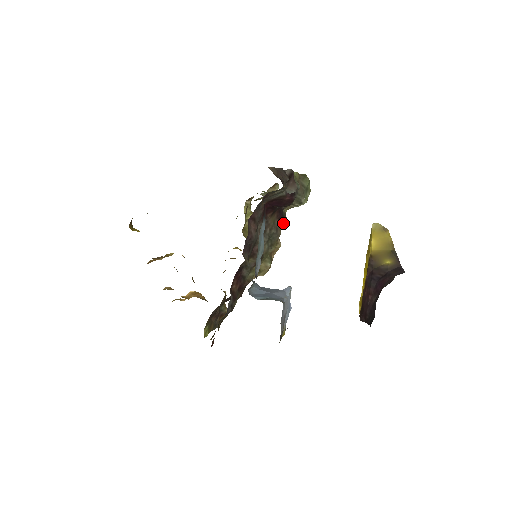
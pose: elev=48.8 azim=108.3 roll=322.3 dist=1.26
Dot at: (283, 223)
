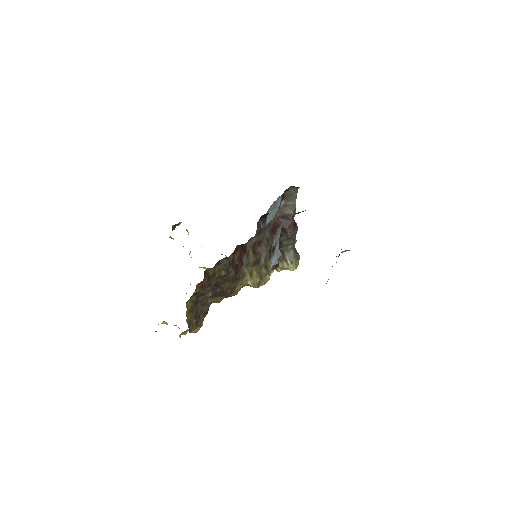
Dot at: (276, 265)
